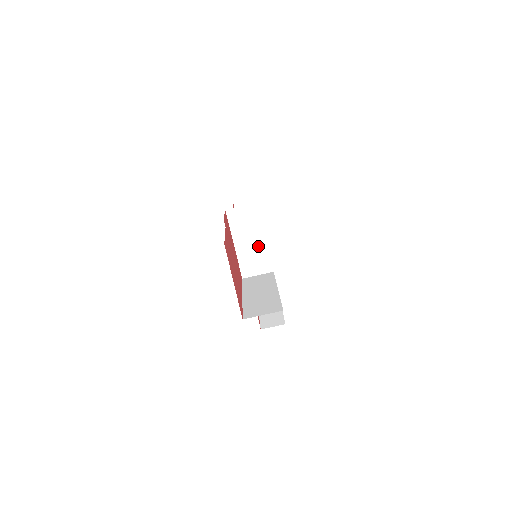
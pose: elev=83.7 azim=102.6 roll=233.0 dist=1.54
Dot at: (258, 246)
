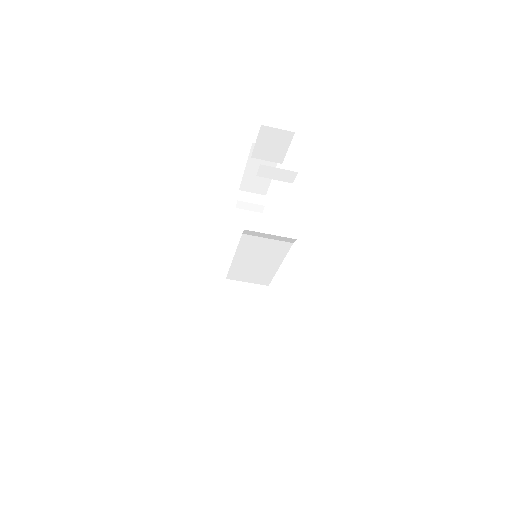
Dot at: (265, 265)
